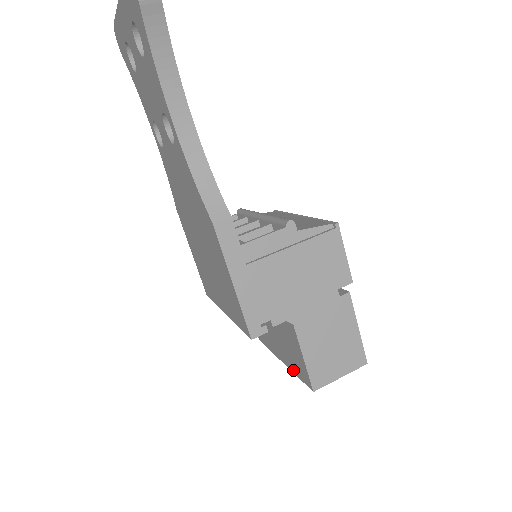
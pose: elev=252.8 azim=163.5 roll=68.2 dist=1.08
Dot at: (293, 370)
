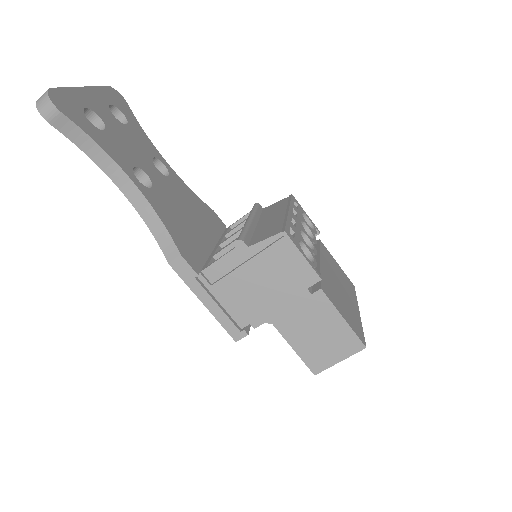
Dot at: occluded
